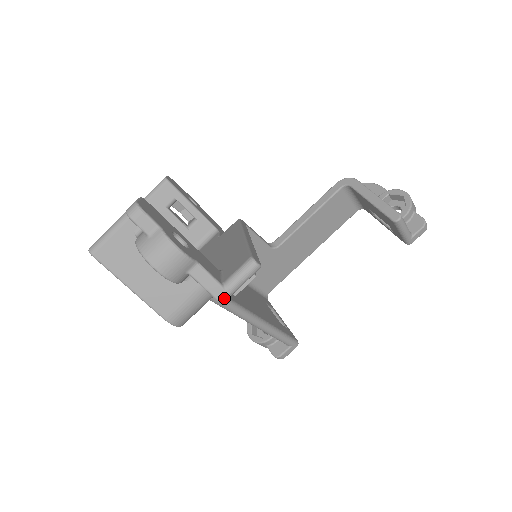
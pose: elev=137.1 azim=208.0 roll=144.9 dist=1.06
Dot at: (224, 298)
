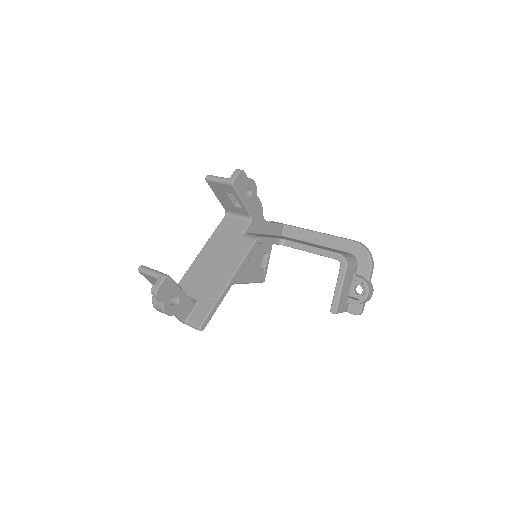
Dot at: occluded
